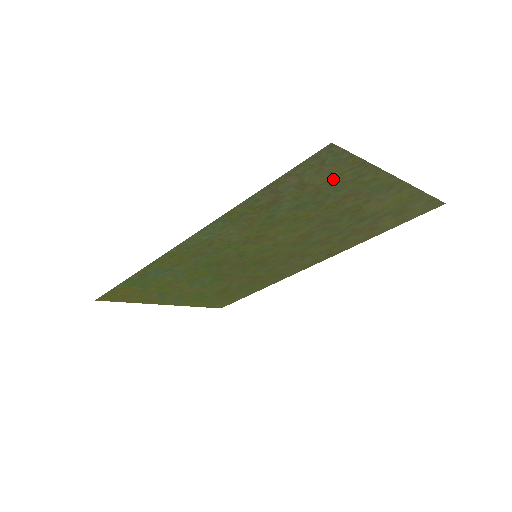
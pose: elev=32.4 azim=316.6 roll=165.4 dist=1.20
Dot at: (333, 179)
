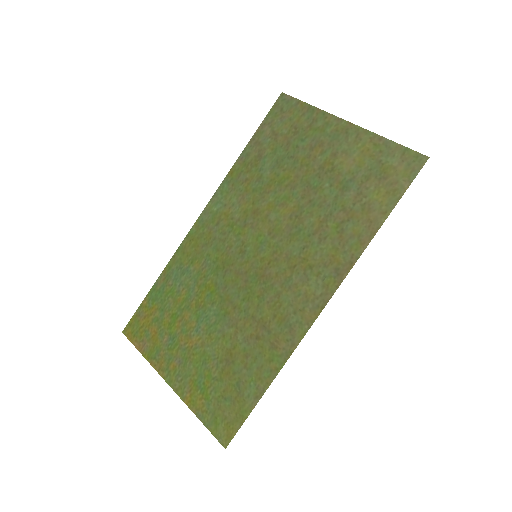
Dot at: (295, 127)
